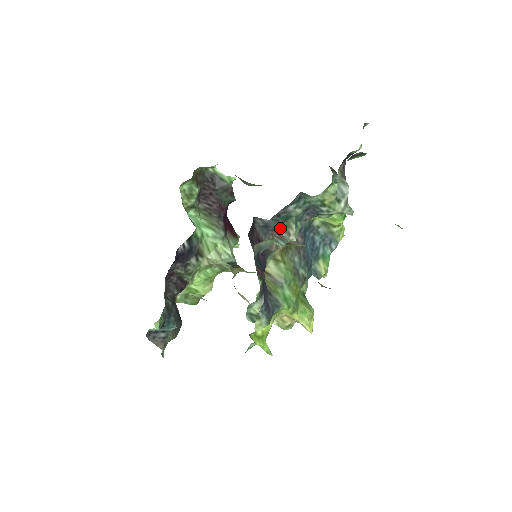
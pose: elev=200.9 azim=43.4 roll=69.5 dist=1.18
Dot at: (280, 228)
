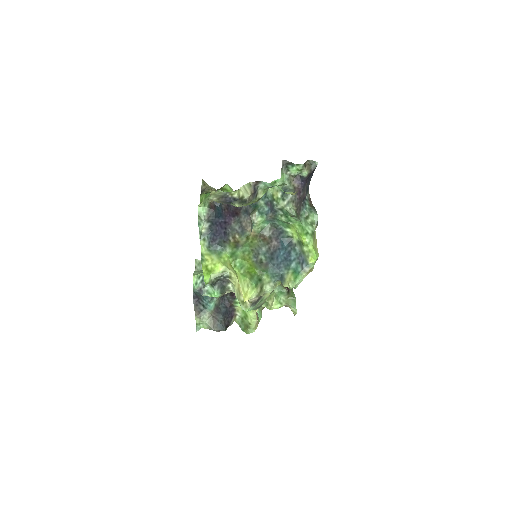
Dot at: (252, 212)
